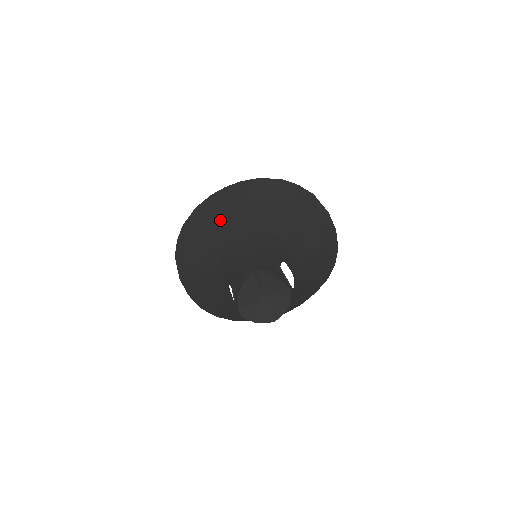
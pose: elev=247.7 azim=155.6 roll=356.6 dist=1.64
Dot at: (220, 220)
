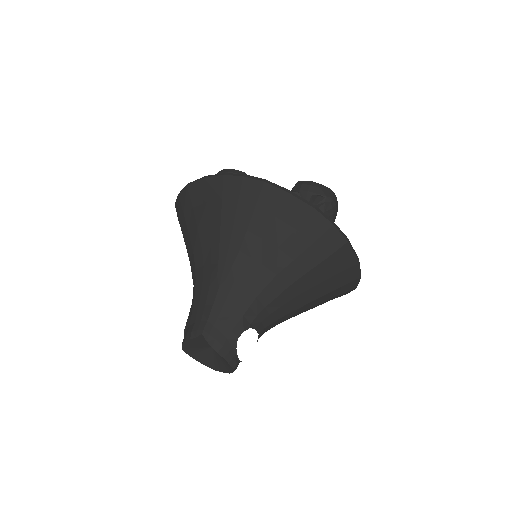
Dot at: (217, 222)
